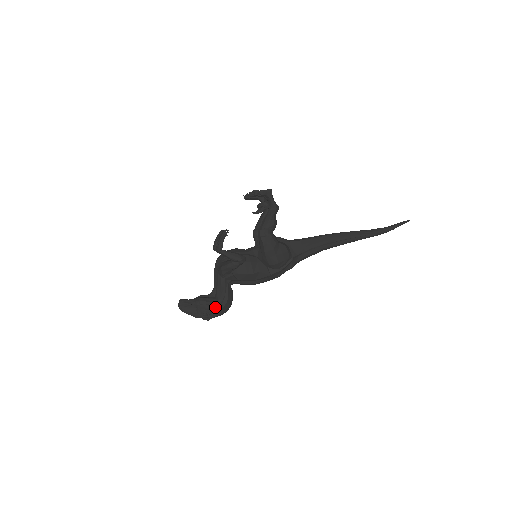
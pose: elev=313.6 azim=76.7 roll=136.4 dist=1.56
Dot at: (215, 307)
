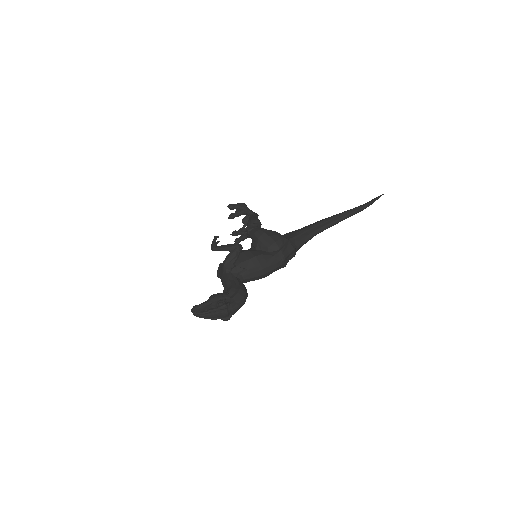
Dot at: (229, 296)
